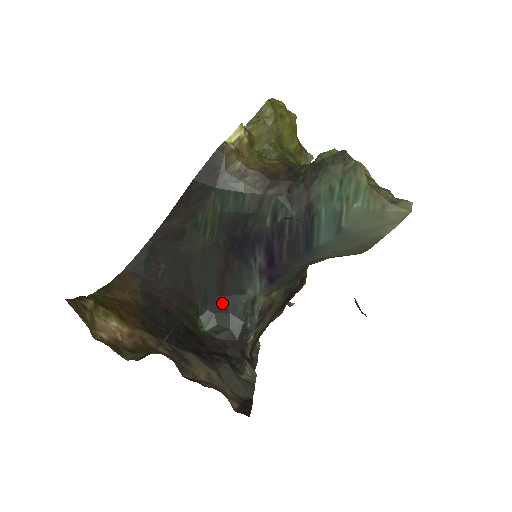
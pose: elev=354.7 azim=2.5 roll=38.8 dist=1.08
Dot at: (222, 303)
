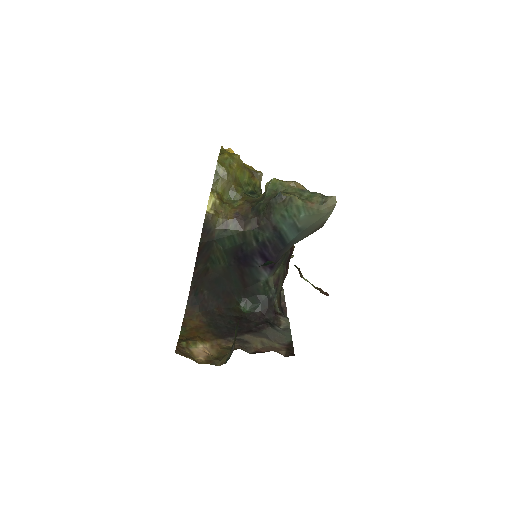
Dot at: (249, 291)
